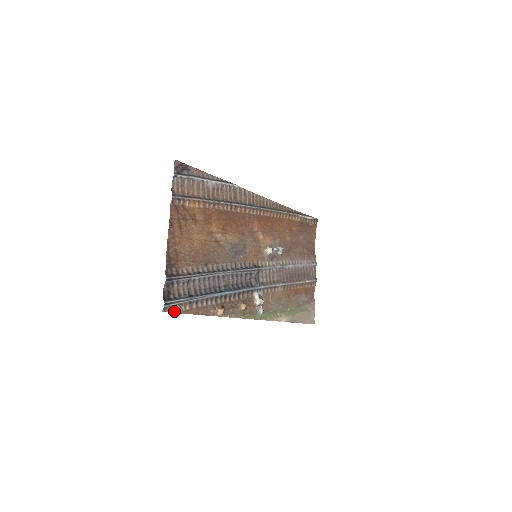
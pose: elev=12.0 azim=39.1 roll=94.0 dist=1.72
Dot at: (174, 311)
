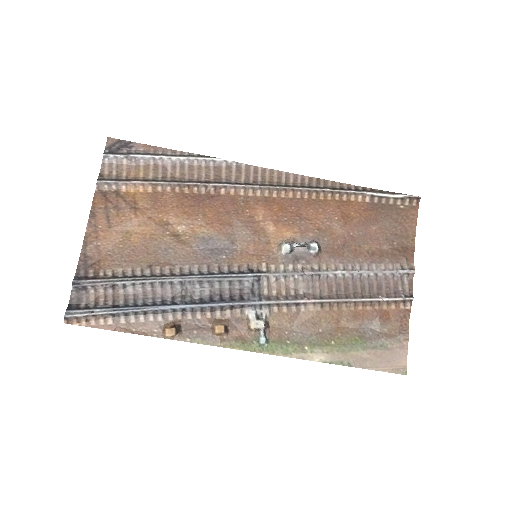
Dot at: (86, 324)
